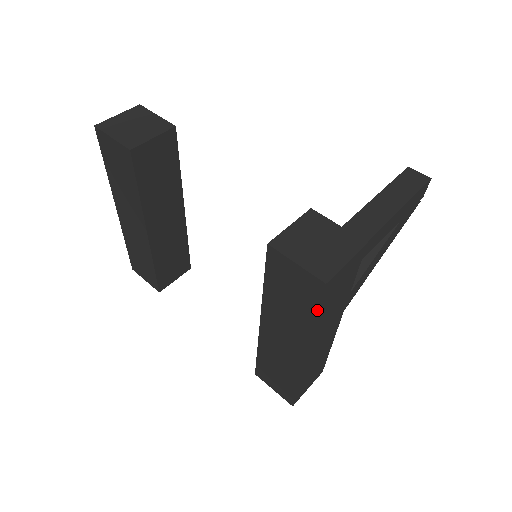
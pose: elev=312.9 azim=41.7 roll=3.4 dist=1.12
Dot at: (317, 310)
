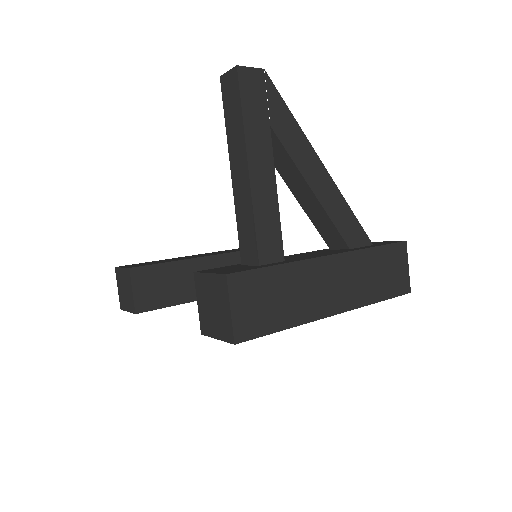
Dot at: (269, 334)
